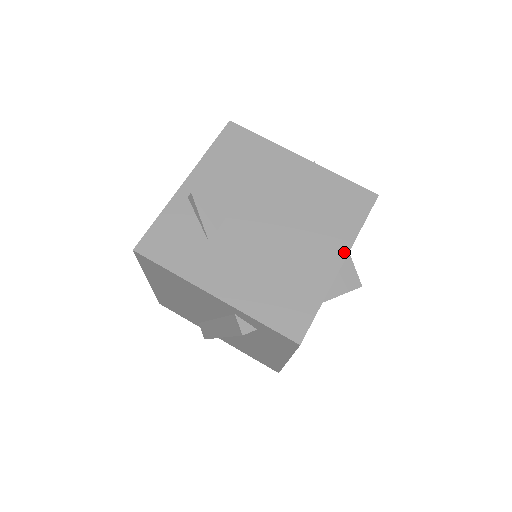
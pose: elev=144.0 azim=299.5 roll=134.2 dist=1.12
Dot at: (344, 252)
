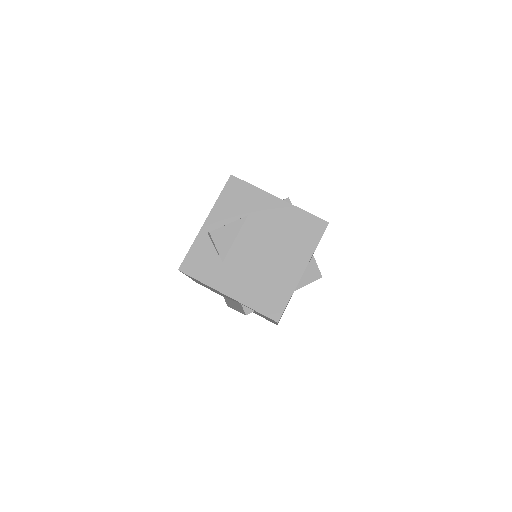
Dot at: (305, 264)
